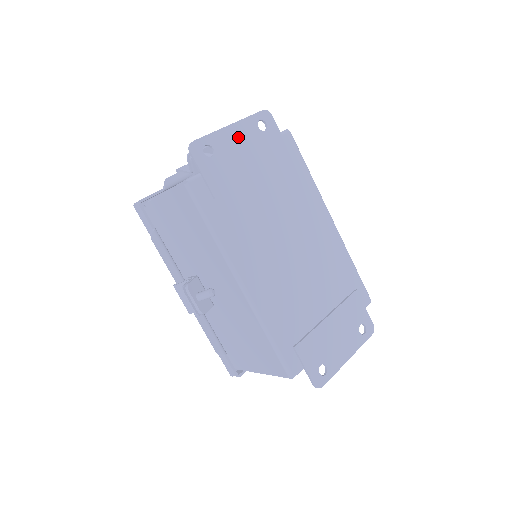
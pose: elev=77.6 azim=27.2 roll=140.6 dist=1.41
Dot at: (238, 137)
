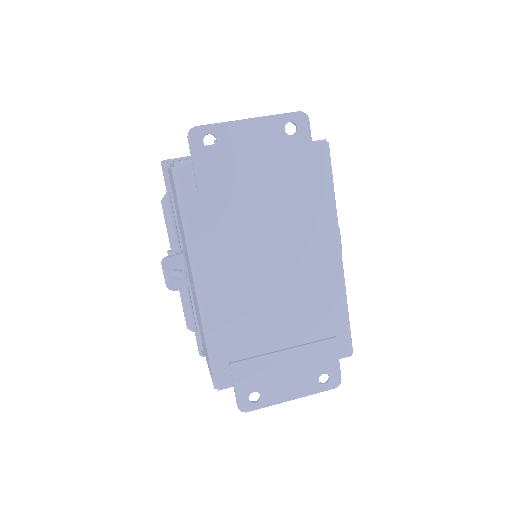
Dot at: (253, 134)
